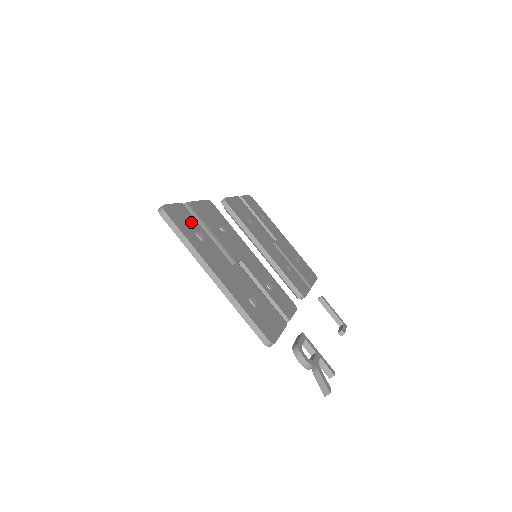
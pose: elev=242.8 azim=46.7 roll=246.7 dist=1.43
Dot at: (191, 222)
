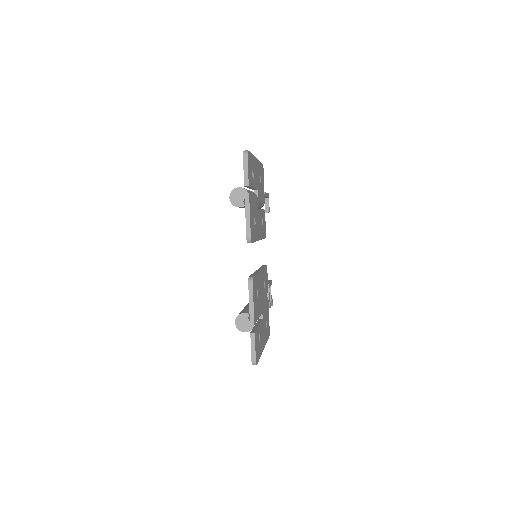
Dot at: occluded
